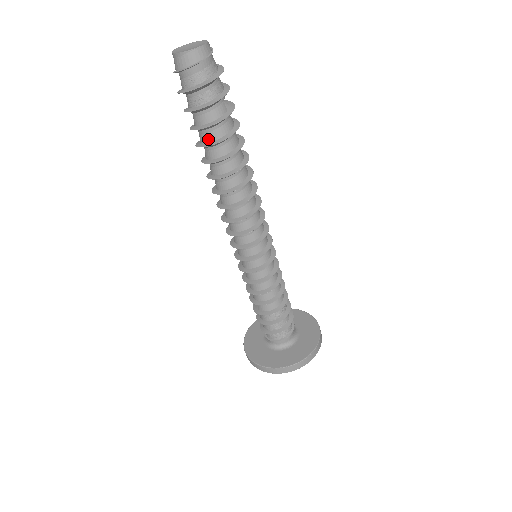
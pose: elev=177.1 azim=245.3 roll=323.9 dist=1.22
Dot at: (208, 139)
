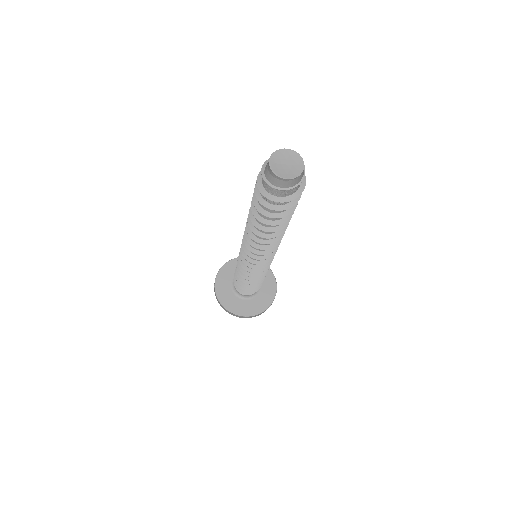
Dot at: (273, 219)
